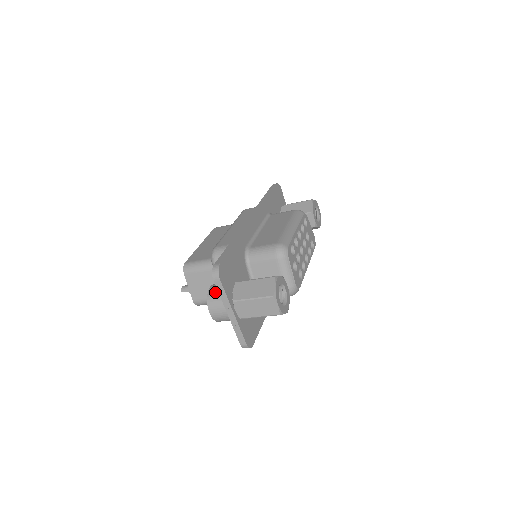
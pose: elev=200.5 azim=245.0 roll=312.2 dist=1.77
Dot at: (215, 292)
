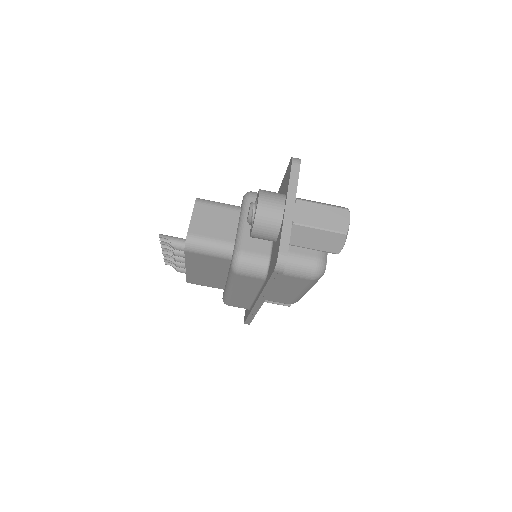
Dot at: (270, 191)
